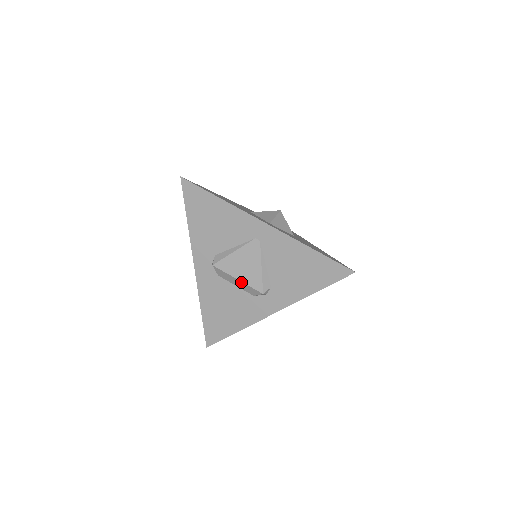
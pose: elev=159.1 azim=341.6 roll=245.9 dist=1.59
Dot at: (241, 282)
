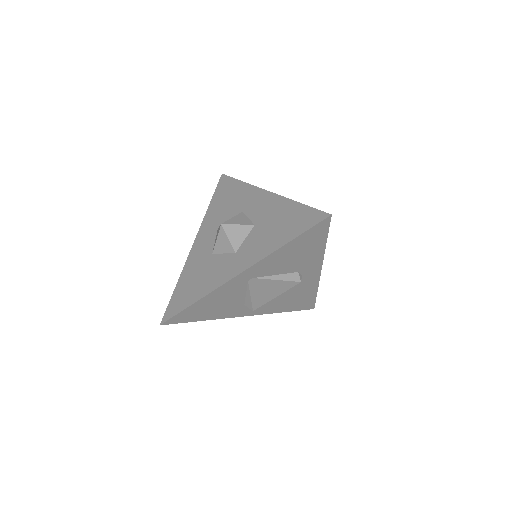
Dot at: (280, 294)
